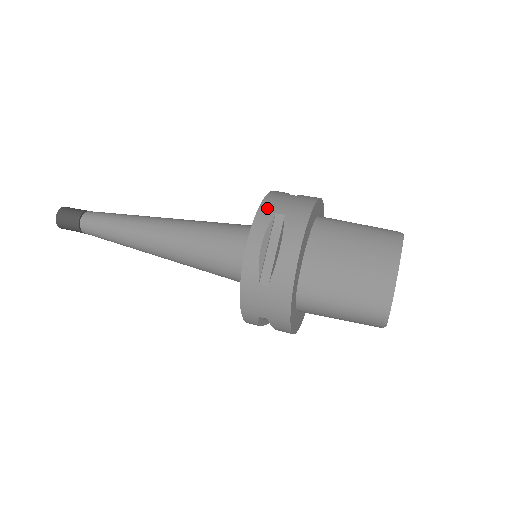
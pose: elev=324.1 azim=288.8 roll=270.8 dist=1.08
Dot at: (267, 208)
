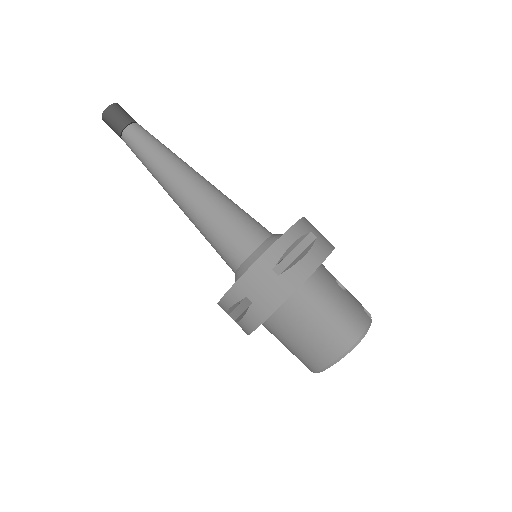
Dot at: (241, 287)
